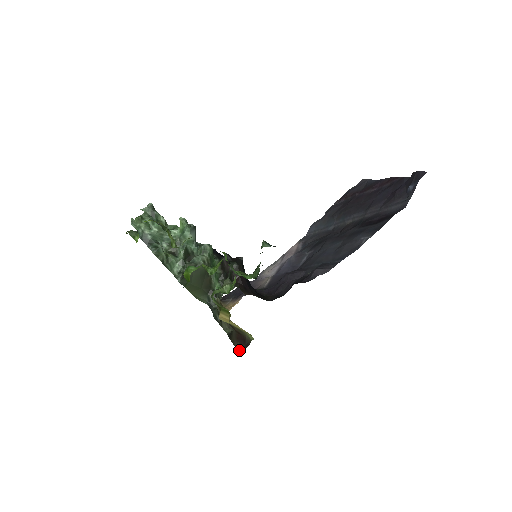
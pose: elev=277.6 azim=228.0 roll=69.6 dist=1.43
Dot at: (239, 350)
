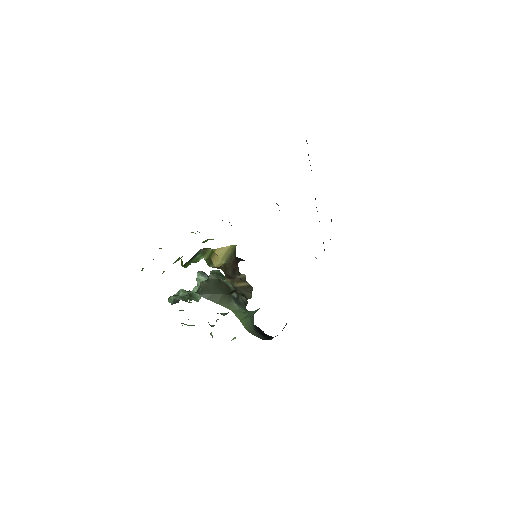
Dot at: occluded
